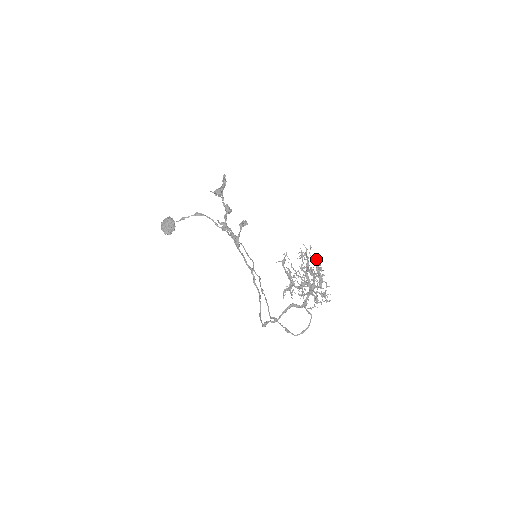
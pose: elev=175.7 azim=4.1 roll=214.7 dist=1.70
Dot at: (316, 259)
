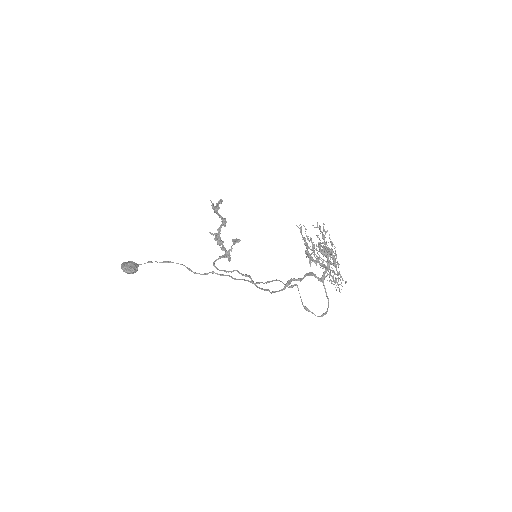
Dot at: occluded
